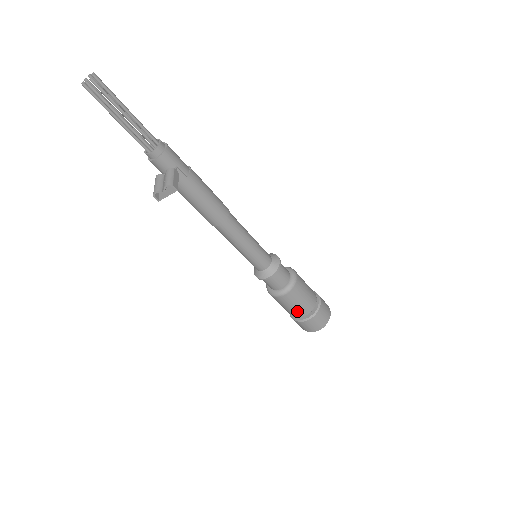
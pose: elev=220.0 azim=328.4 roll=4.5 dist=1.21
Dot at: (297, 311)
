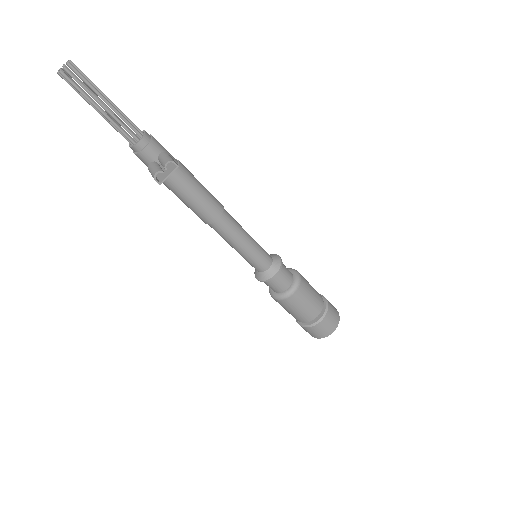
Dot at: (309, 312)
